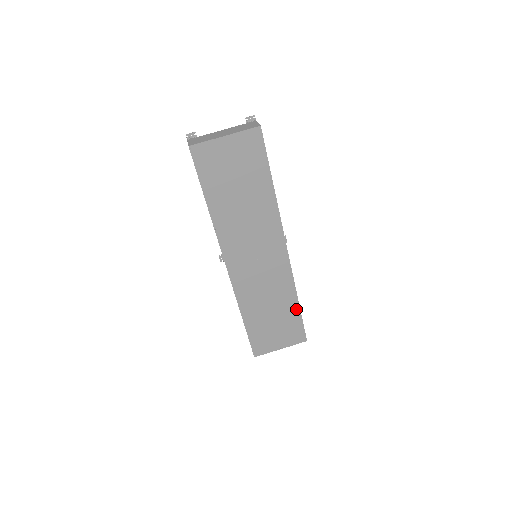
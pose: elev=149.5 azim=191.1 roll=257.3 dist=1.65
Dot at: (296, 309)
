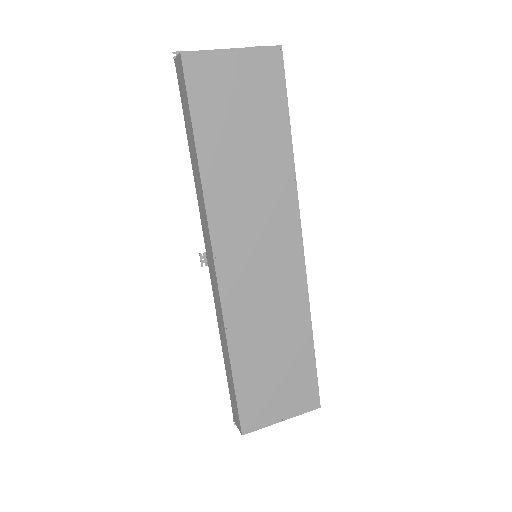
Dot at: (309, 349)
